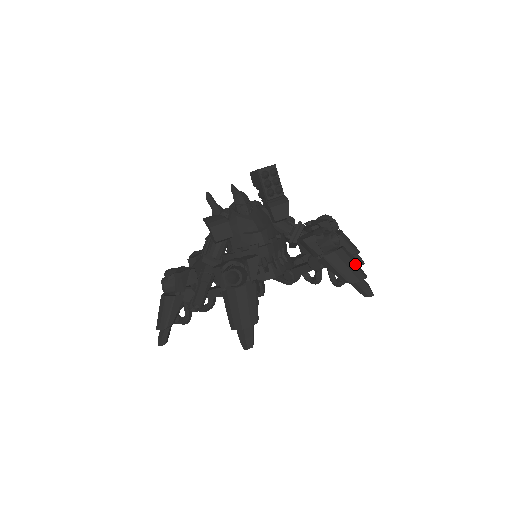
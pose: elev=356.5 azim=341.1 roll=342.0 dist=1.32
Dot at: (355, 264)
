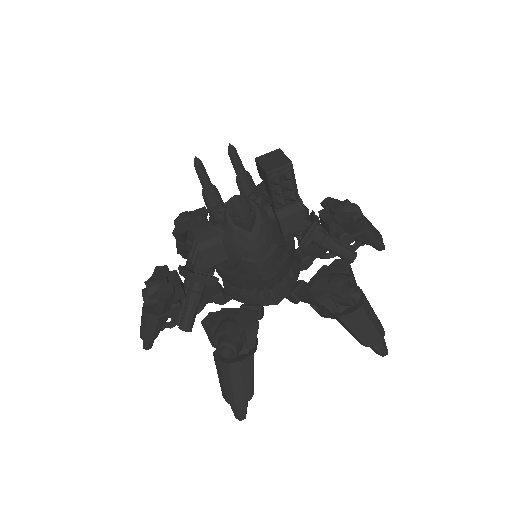
Dot at: (374, 324)
